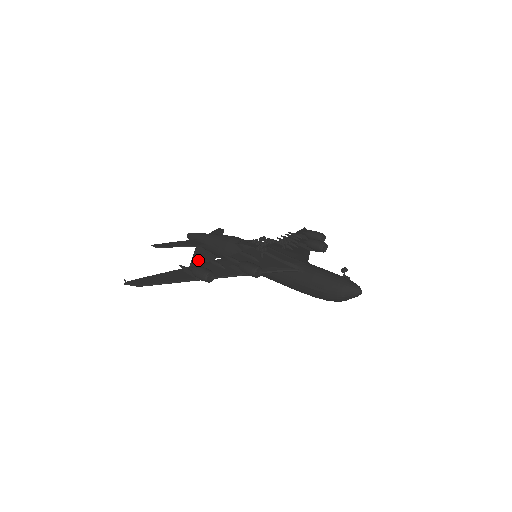
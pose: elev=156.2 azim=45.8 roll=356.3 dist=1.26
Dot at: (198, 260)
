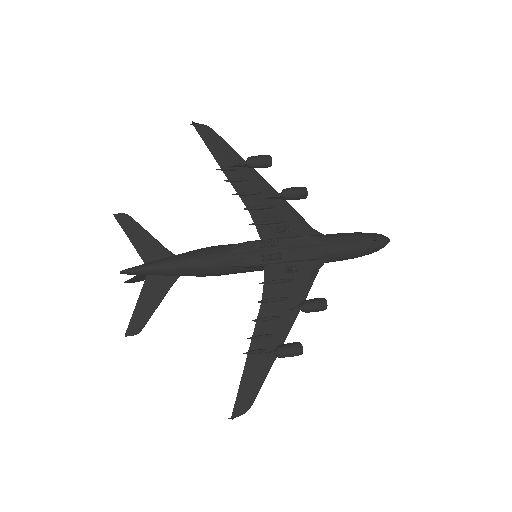
Dot at: occluded
